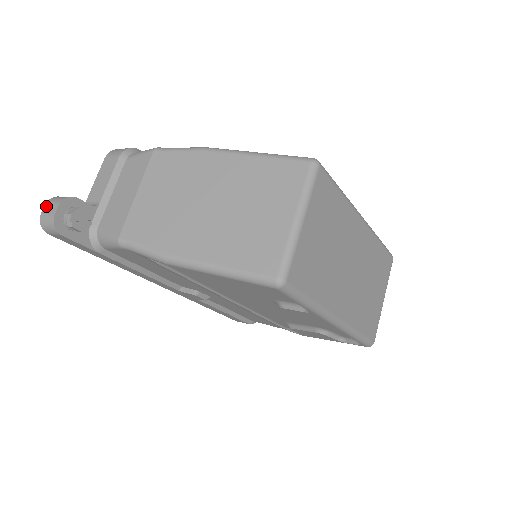
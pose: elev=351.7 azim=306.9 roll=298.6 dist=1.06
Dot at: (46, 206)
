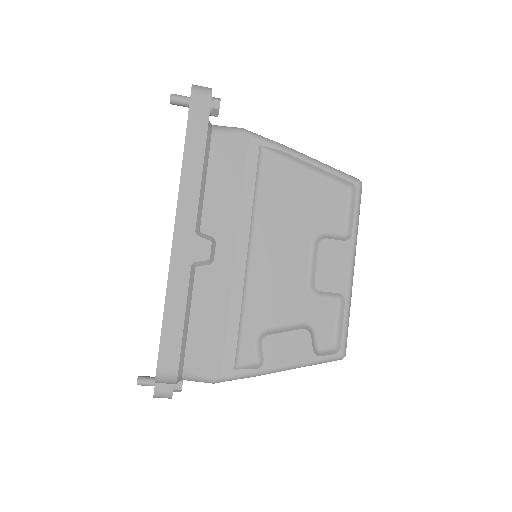
Dot at: occluded
